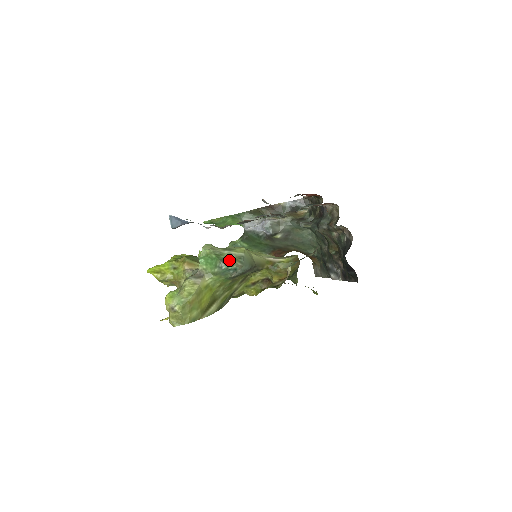
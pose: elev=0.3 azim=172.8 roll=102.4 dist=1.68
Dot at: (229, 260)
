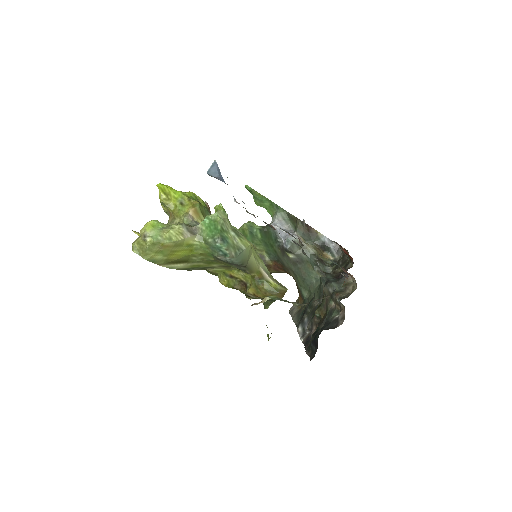
Dot at: (228, 242)
